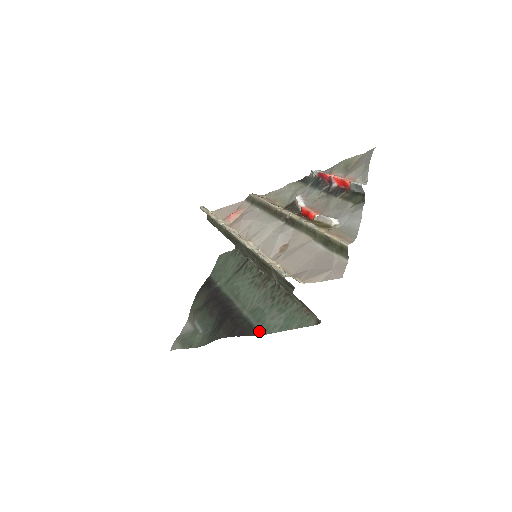
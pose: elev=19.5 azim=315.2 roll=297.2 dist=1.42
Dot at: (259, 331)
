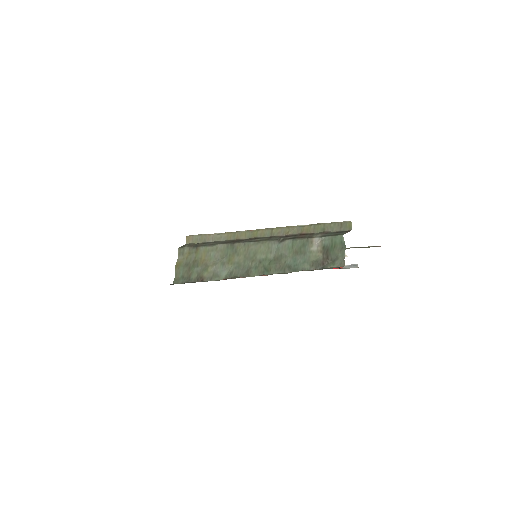
Dot at: occluded
